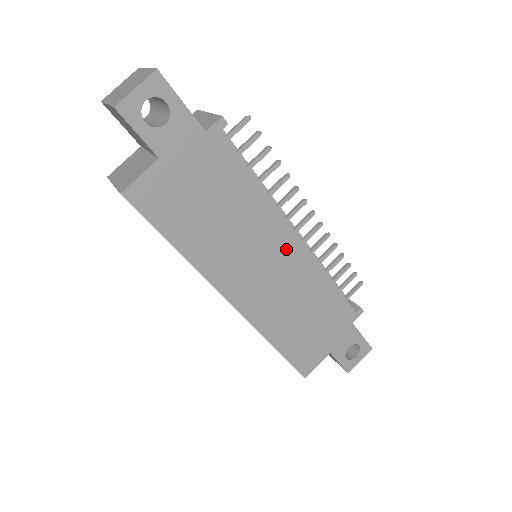
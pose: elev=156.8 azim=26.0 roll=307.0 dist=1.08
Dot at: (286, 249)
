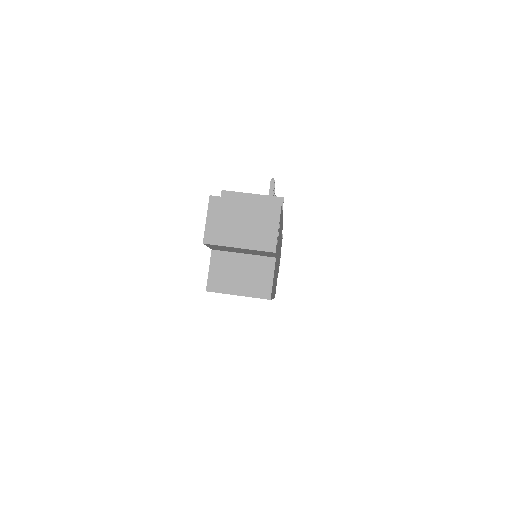
Dot at: occluded
